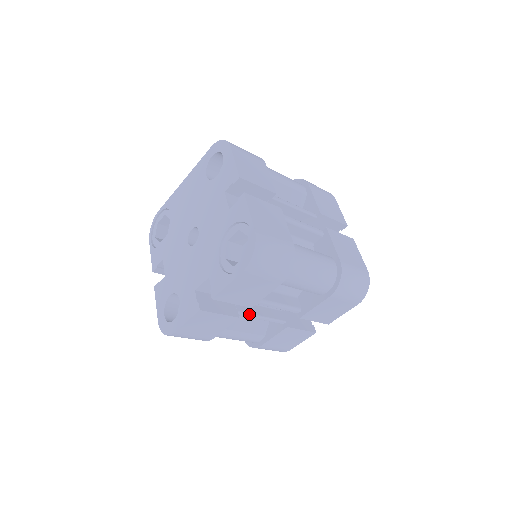
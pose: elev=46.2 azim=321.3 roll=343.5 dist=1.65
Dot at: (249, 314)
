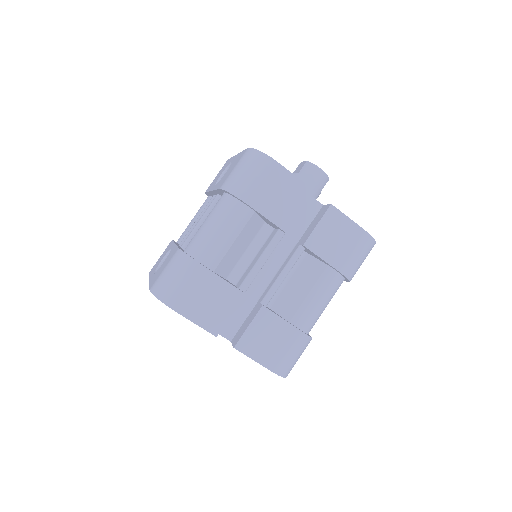
Dot at: occluded
